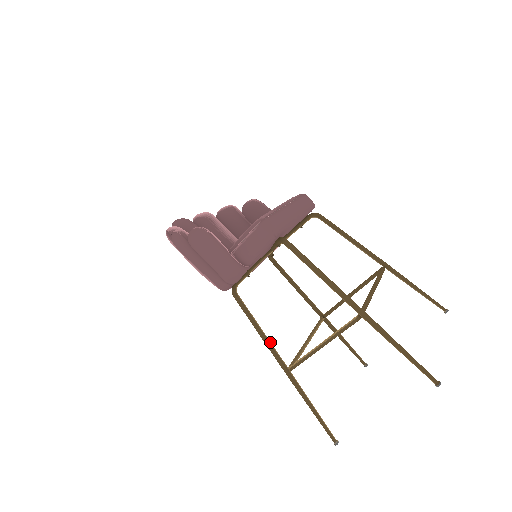
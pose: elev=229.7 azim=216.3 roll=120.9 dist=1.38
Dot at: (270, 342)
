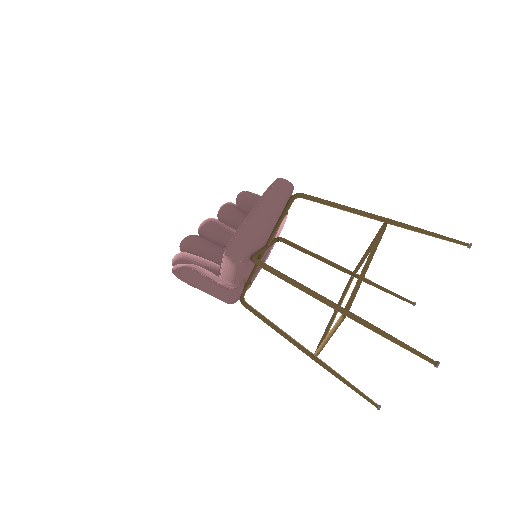
Dot at: (290, 337)
